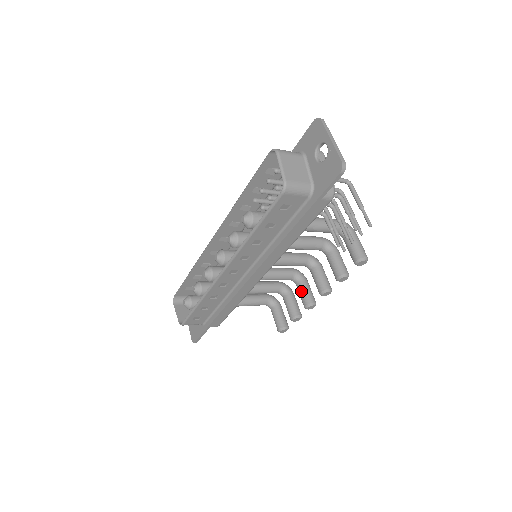
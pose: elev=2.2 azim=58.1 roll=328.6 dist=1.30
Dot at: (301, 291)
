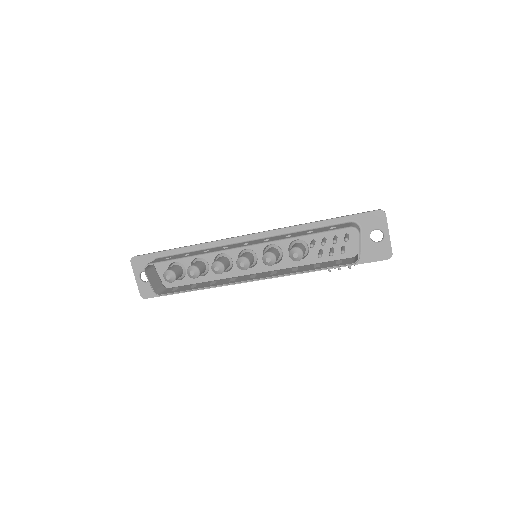
Dot at: occluded
